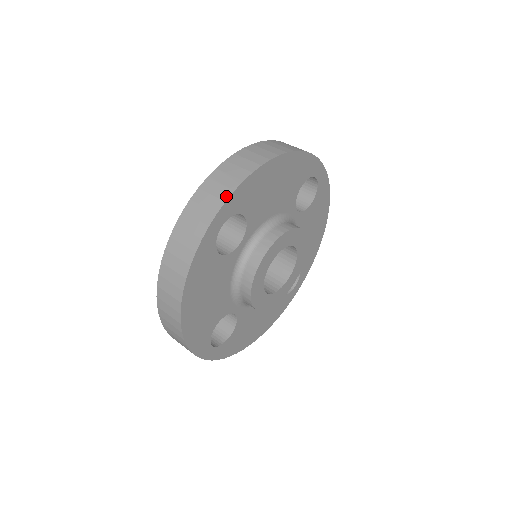
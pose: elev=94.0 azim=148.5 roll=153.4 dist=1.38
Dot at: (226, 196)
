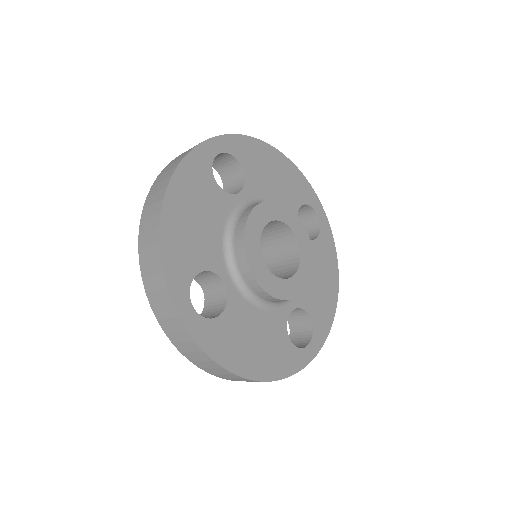
Dot at: (227, 135)
